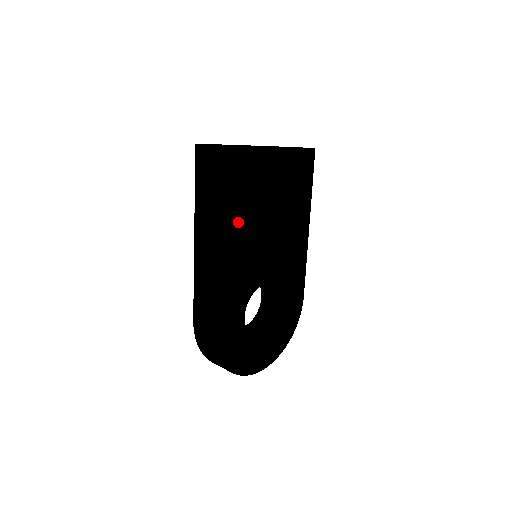
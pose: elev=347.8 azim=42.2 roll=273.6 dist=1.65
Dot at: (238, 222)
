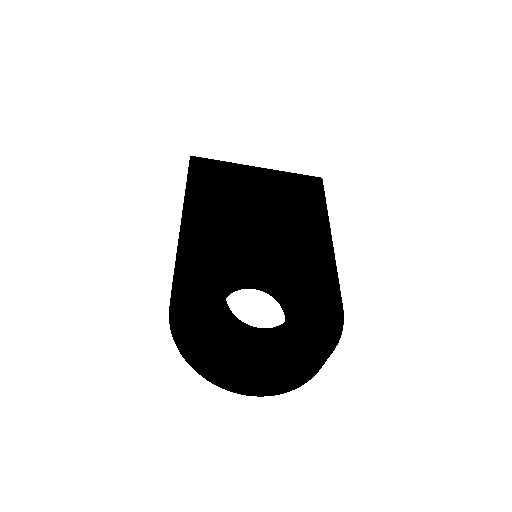
Dot at: (214, 206)
